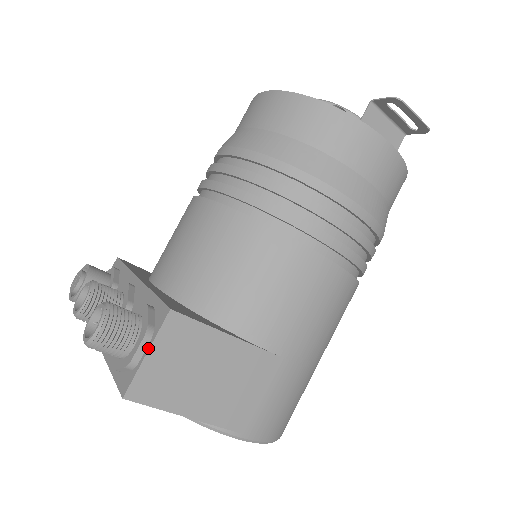
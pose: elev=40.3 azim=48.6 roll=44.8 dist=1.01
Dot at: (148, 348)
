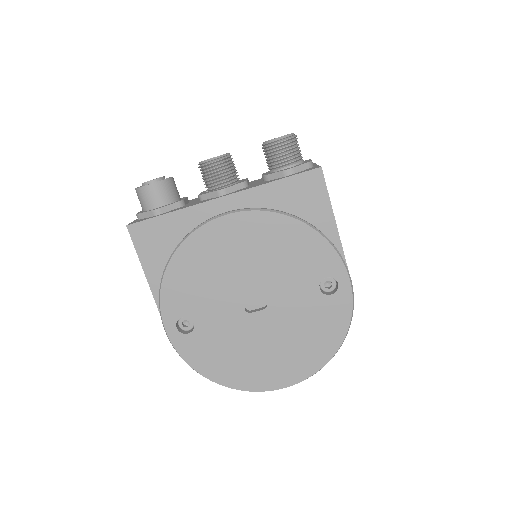
Dot at: (315, 164)
